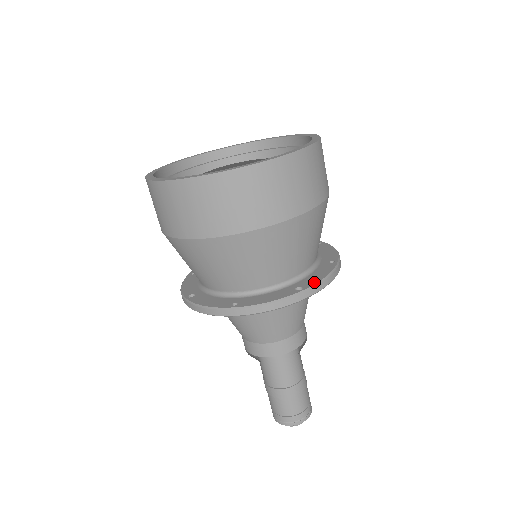
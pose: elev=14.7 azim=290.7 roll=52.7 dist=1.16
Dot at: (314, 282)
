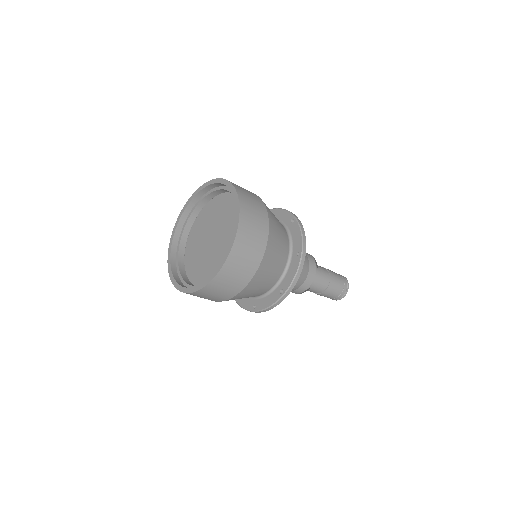
Dot at: (288, 284)
